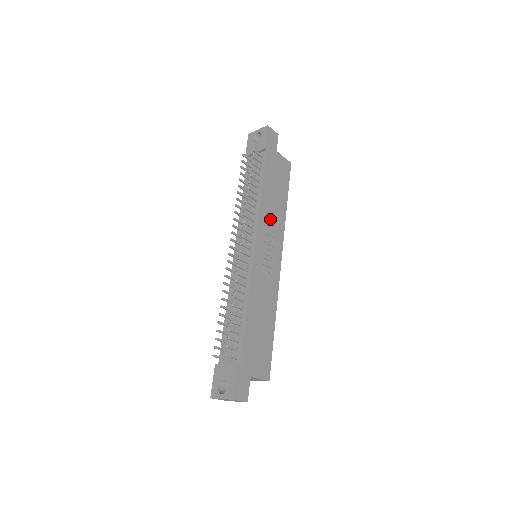
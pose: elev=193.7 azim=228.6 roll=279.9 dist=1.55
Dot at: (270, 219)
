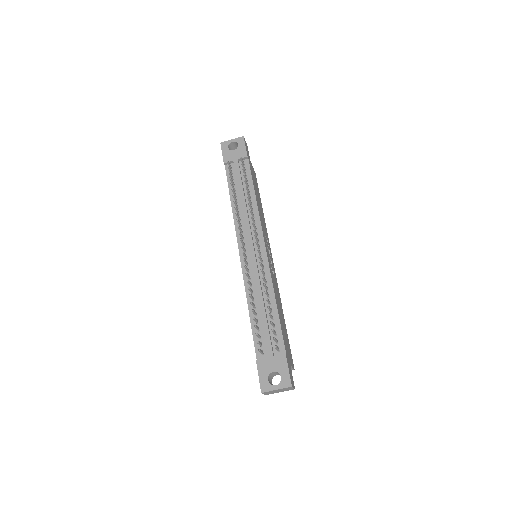
Dot at: (262, 221)
